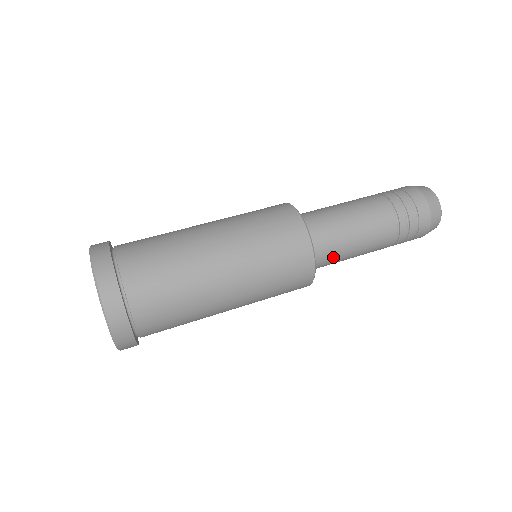
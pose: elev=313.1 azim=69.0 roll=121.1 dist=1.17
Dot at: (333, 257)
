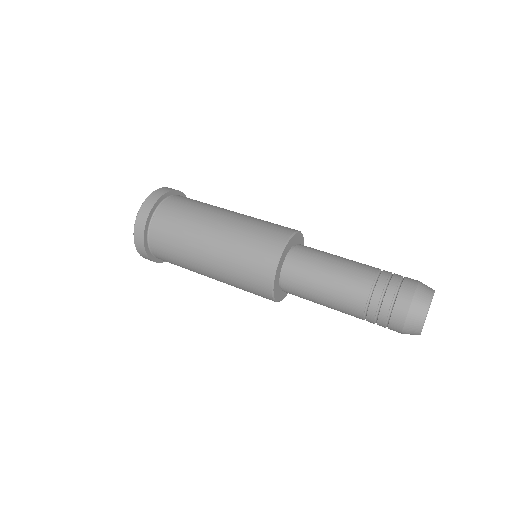
Dot at: (302, 281)
